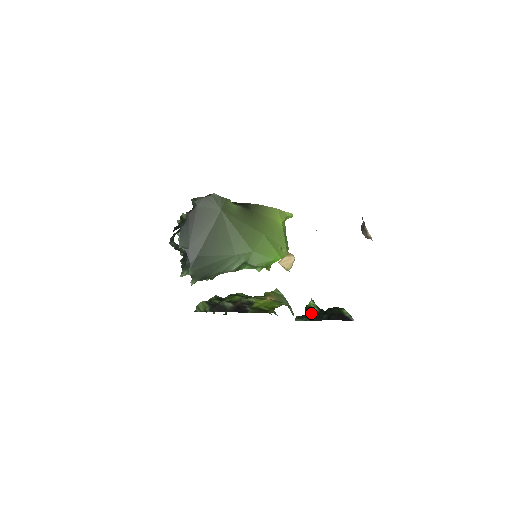
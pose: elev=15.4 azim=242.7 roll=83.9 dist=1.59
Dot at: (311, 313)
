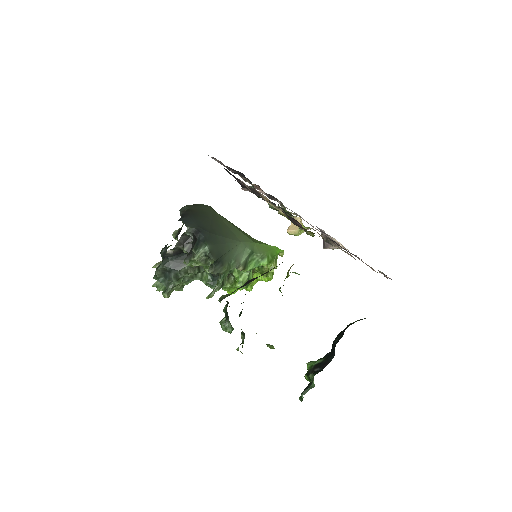
Dot at: (317, 367)
